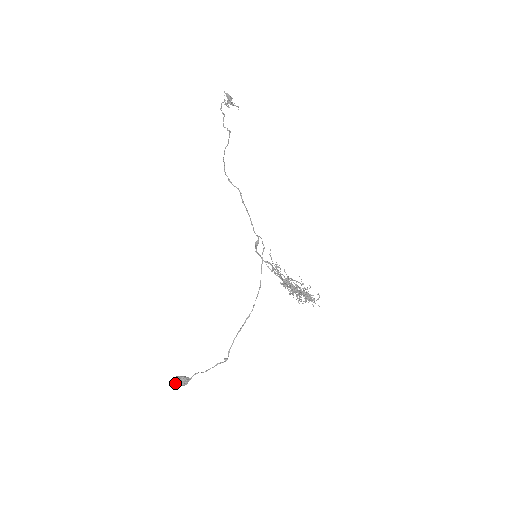
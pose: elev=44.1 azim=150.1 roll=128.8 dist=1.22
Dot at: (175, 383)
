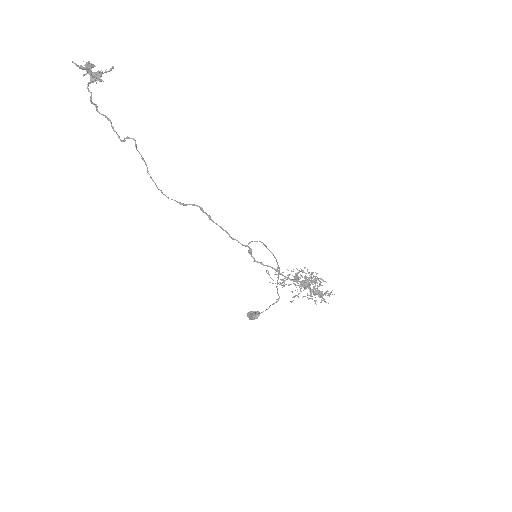
Dot at: occluded
